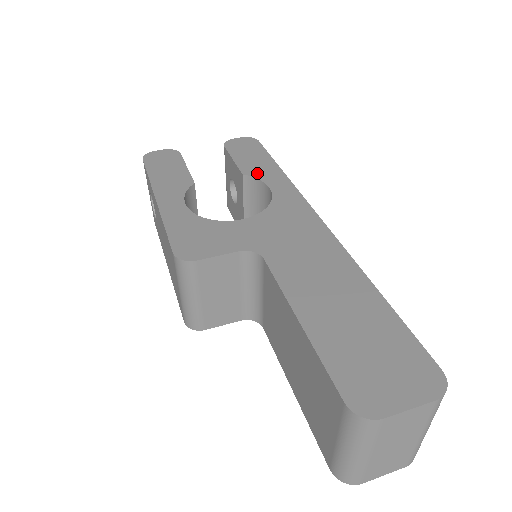
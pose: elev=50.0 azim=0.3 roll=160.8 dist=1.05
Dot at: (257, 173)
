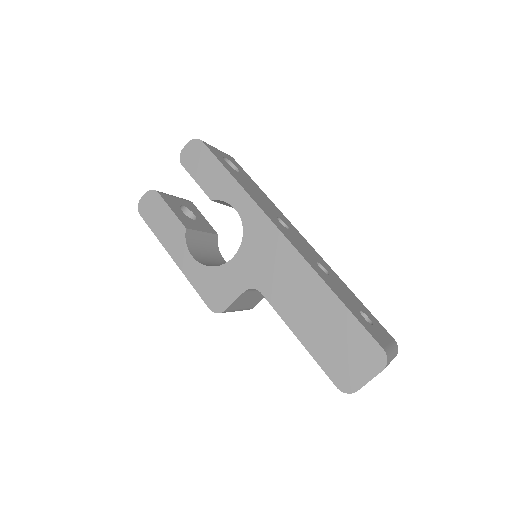
Dot at: (220, 194)
